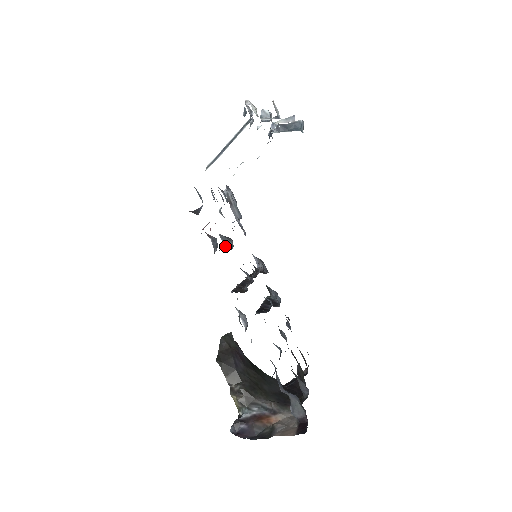
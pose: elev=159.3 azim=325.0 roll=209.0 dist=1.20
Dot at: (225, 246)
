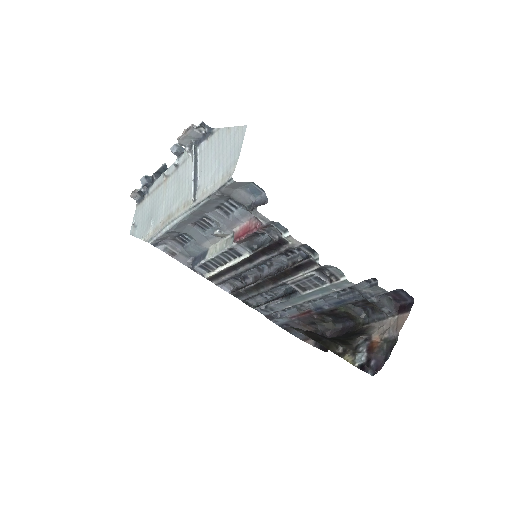
Dot at: (251, 251)
